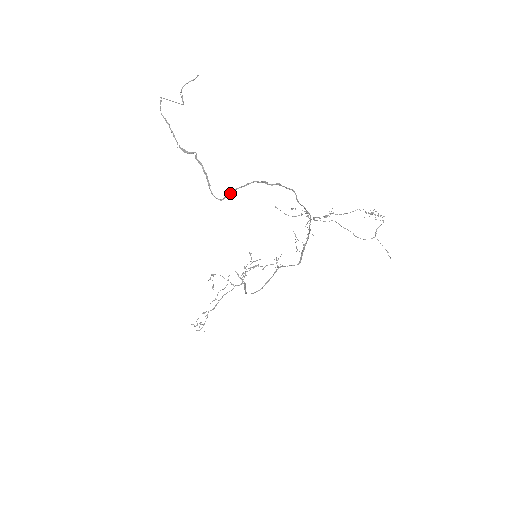
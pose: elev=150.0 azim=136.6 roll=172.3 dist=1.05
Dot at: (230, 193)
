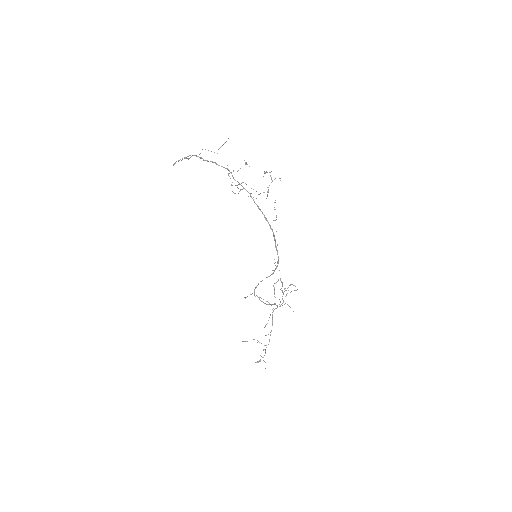
Dot at: (178, 161)
